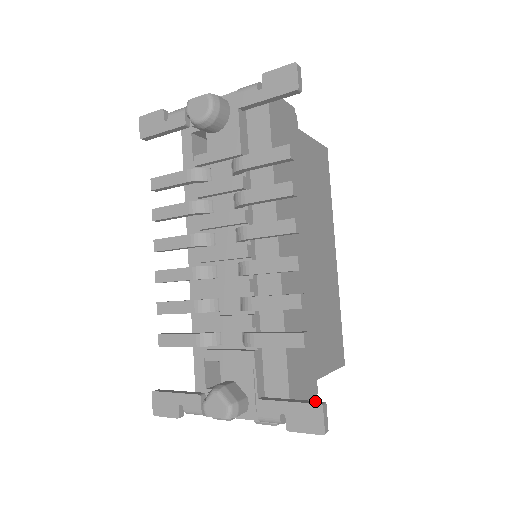
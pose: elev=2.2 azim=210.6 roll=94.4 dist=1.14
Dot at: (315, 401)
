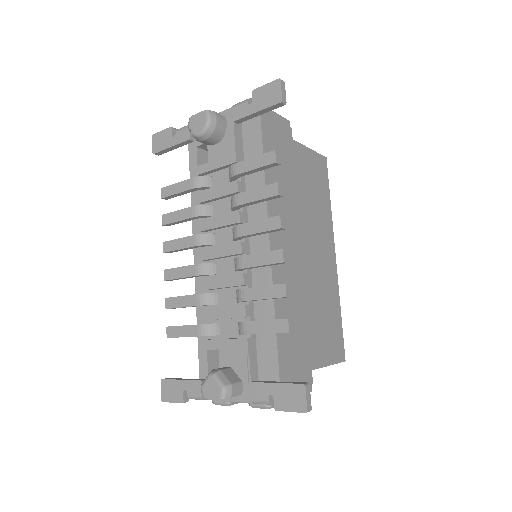
Dot at: (300, 382)
